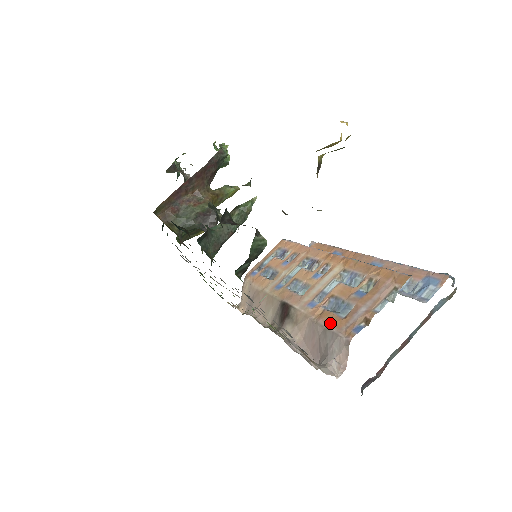
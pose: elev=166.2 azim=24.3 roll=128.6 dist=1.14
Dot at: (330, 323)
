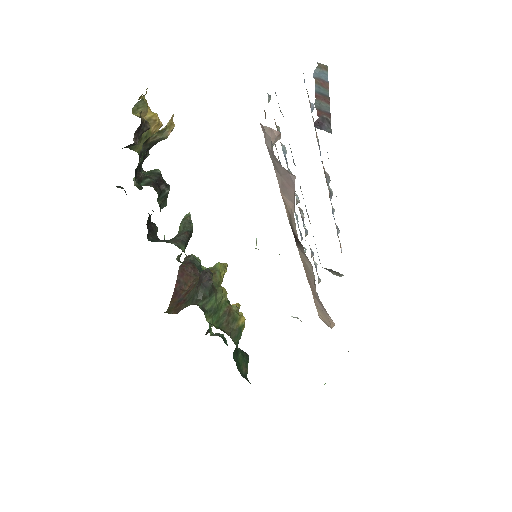
Dot at: occluded
